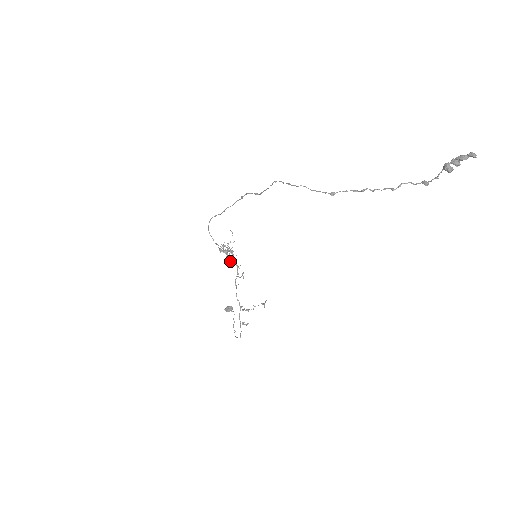
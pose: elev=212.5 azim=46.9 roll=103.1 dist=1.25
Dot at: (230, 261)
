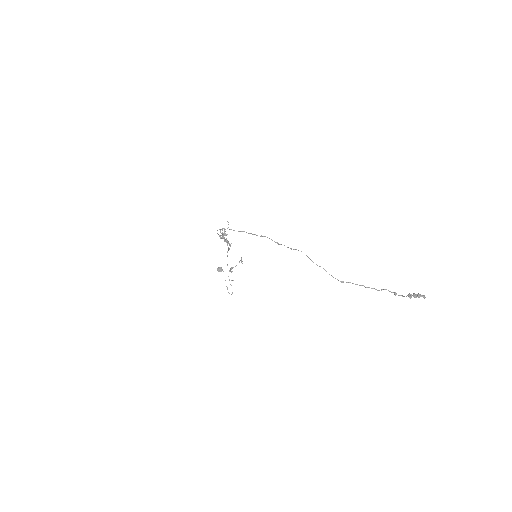
Dot at: (227, 244)
